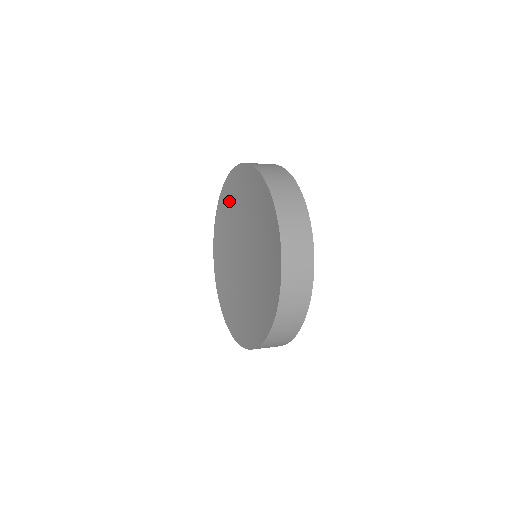
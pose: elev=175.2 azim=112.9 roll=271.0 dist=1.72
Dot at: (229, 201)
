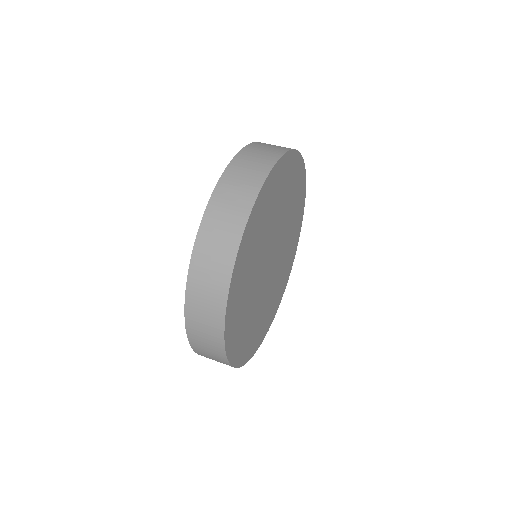
Dot at: occluded
